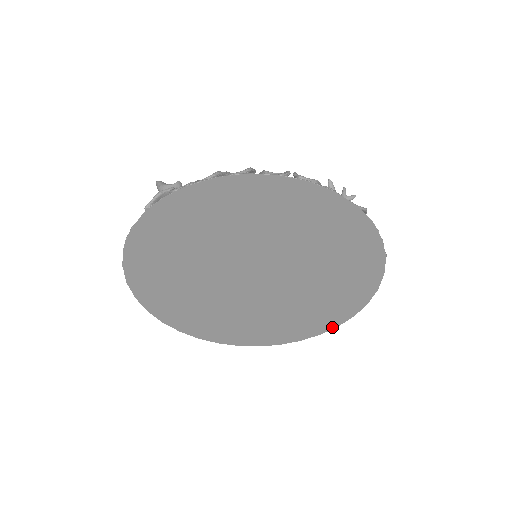
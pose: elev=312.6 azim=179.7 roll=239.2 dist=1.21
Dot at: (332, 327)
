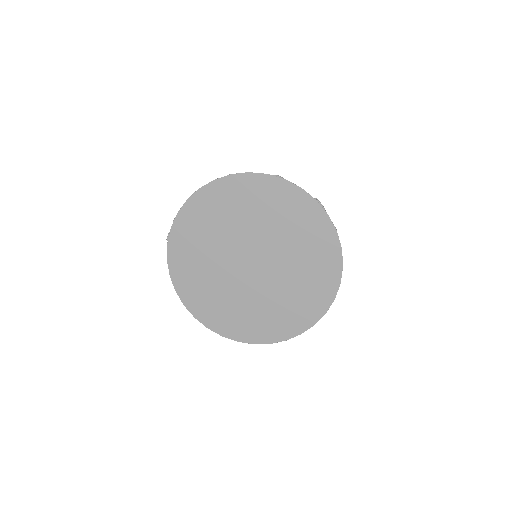
Dot at: (337, 286)
